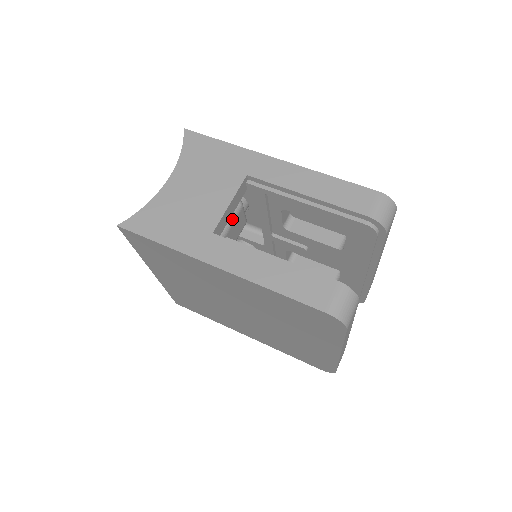
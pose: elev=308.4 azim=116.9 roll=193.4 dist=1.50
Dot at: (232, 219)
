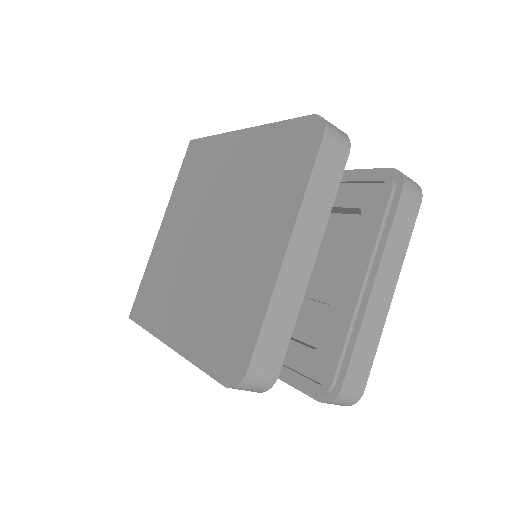
Dot at: occluded
